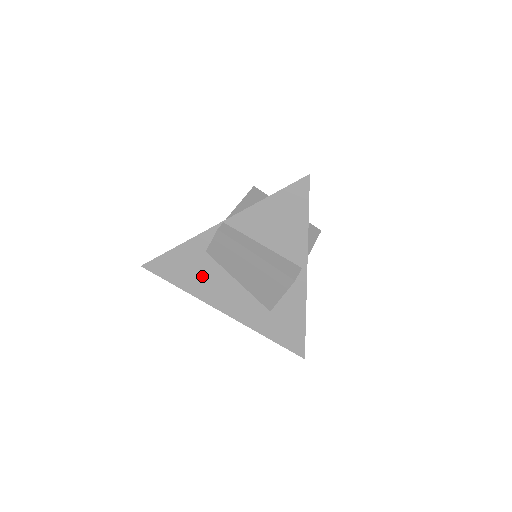
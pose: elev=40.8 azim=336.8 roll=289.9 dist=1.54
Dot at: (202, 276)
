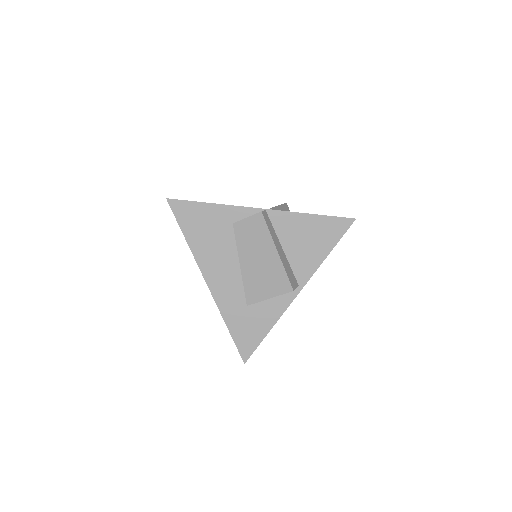
Dot at: (213, 241)
